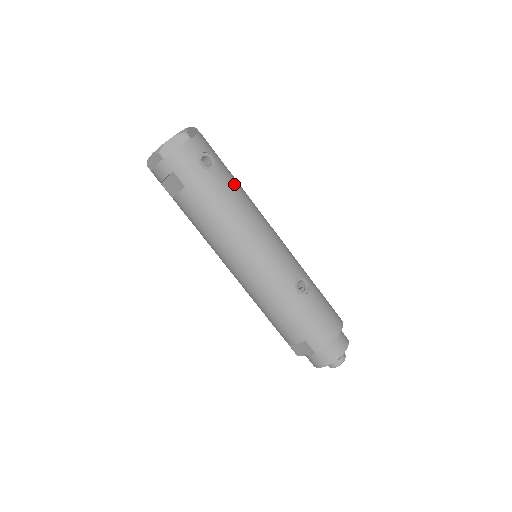
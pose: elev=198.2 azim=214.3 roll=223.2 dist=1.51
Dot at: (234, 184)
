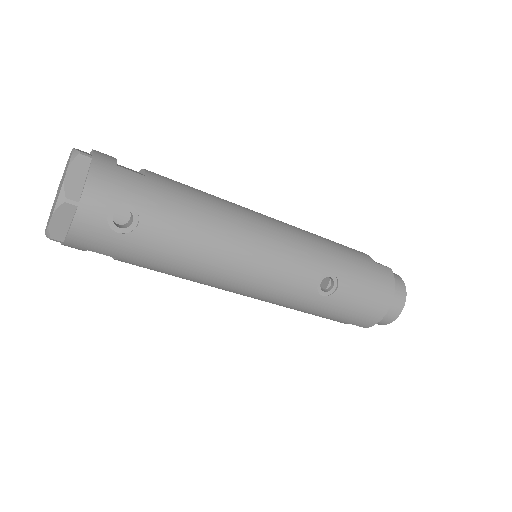
Dot at: (180, 219)
